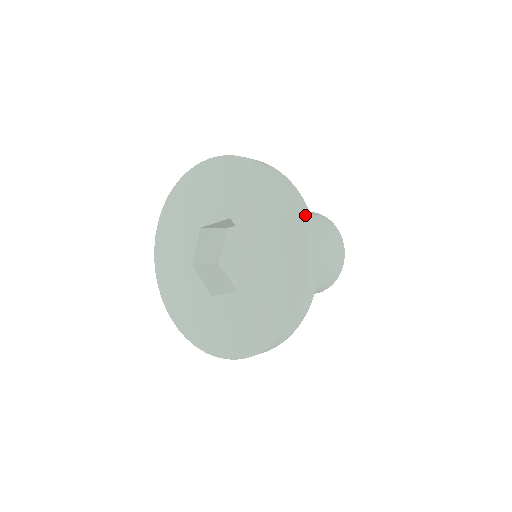
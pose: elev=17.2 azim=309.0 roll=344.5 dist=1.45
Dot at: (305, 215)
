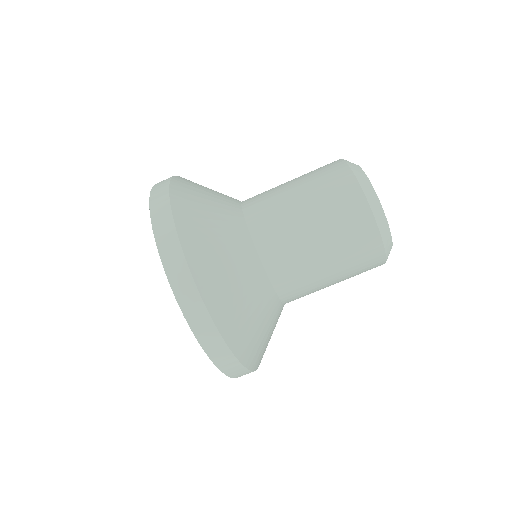
Dot at: (189, 304)
